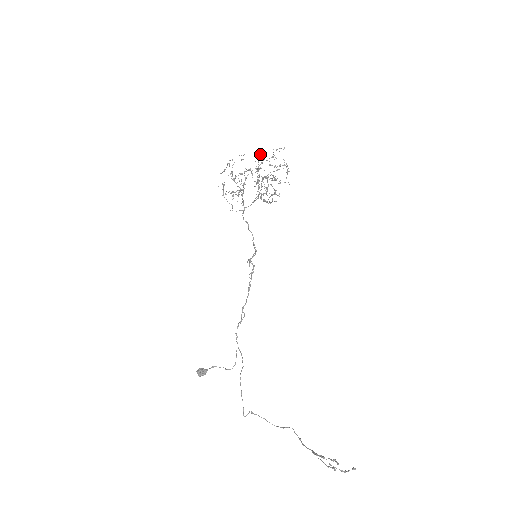
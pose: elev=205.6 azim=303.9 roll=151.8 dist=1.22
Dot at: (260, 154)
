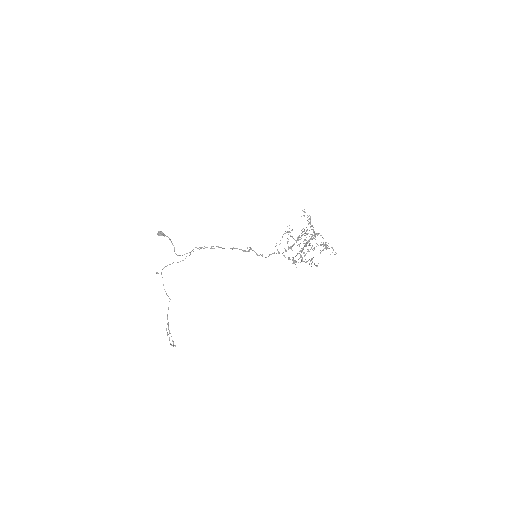
Dot at: (325, 245)
